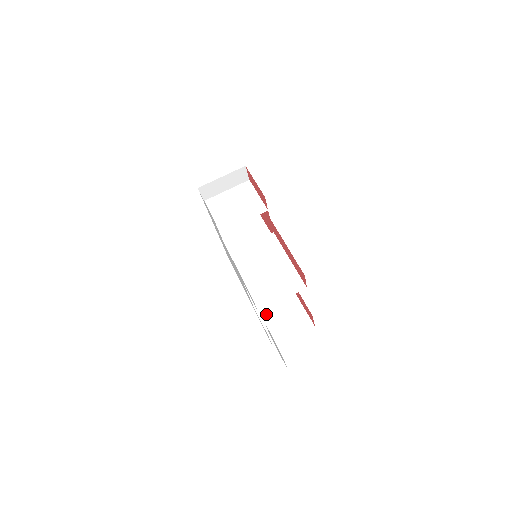
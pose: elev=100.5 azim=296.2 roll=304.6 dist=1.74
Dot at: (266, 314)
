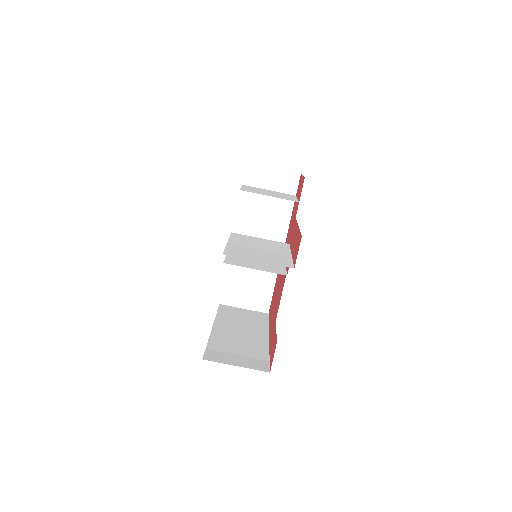
Dot at: (220, 340)
